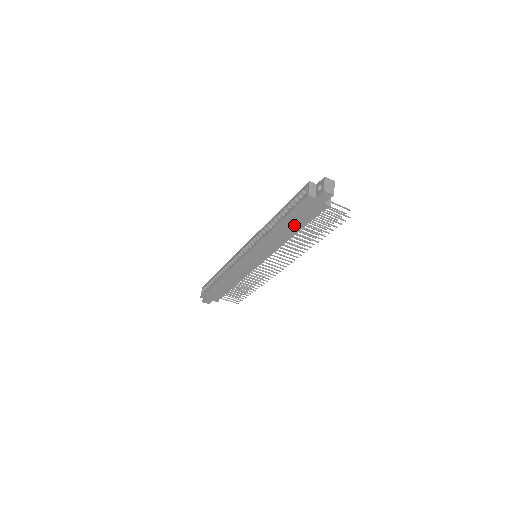
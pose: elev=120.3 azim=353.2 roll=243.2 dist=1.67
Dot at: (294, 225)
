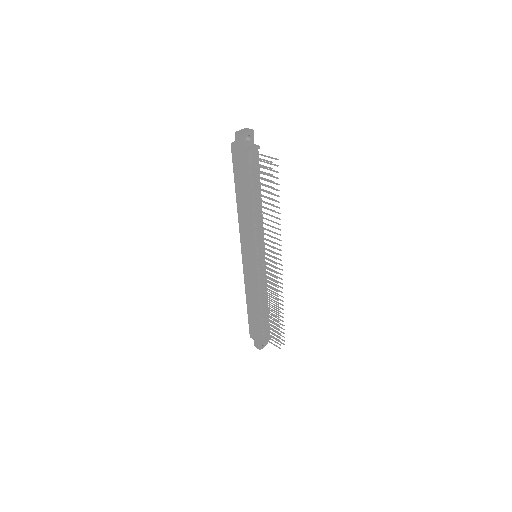
Dot at: (244, 189)
